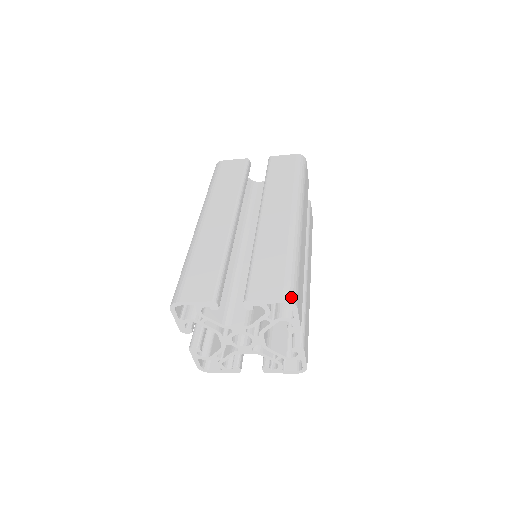
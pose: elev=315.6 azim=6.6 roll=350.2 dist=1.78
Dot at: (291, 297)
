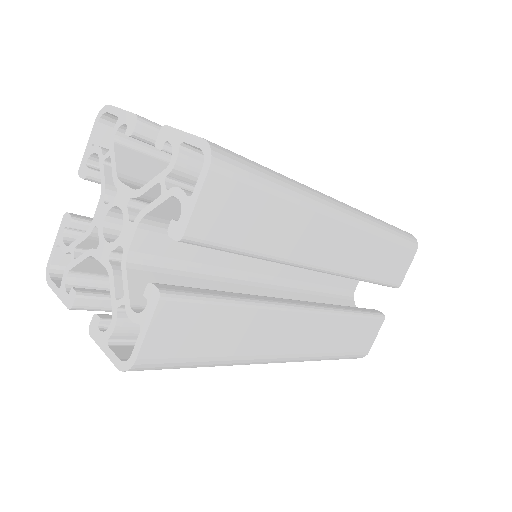
Dot at: (218, 150)
